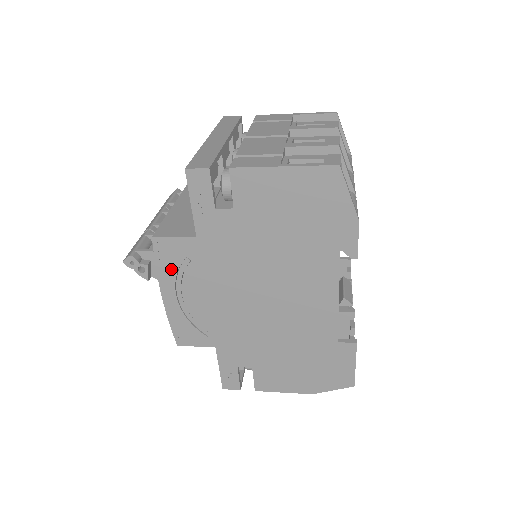
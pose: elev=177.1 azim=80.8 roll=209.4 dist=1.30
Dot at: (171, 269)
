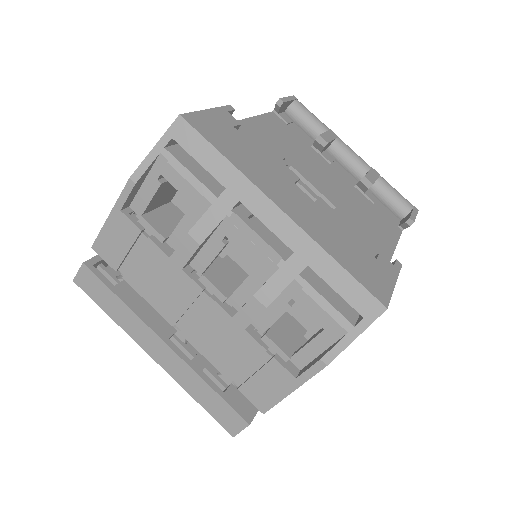
Dot at: occluded
